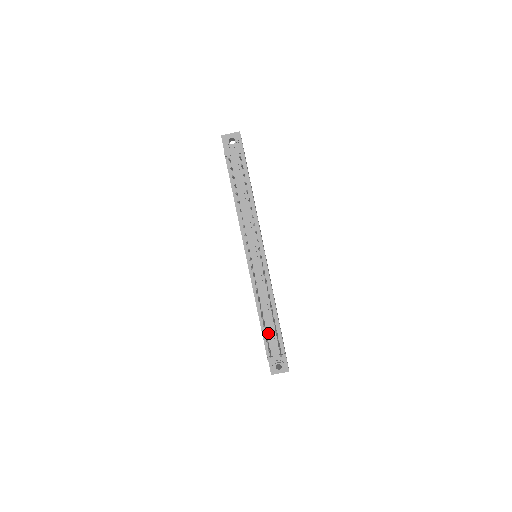
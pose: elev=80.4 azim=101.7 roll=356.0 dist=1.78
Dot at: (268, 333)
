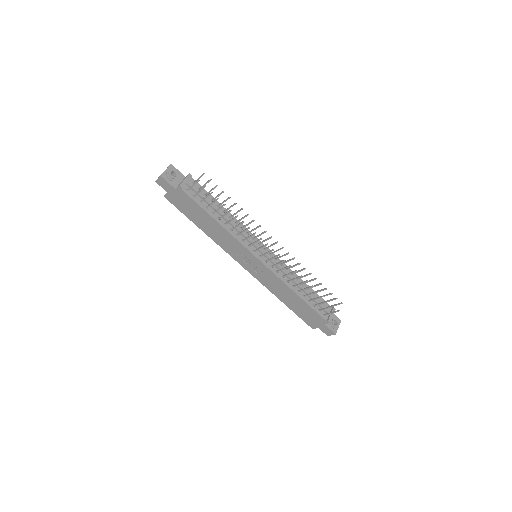
Dot at: (313, 303)
